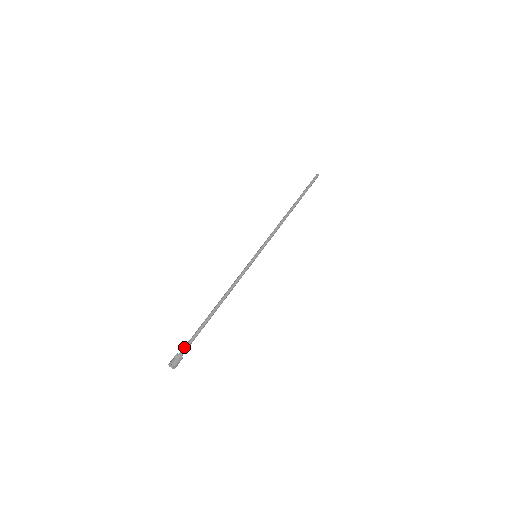
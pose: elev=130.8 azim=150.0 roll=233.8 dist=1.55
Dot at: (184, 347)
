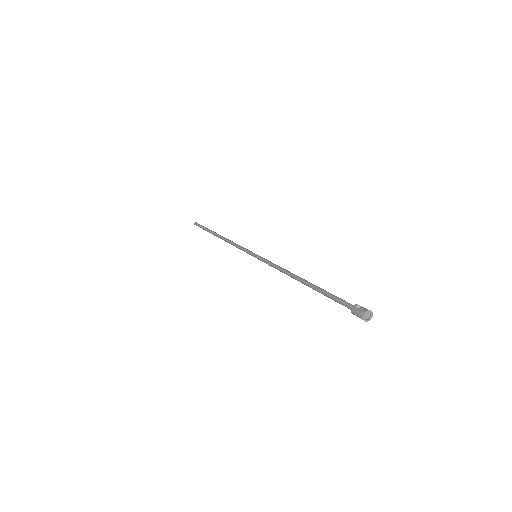
Dot at: occluded
